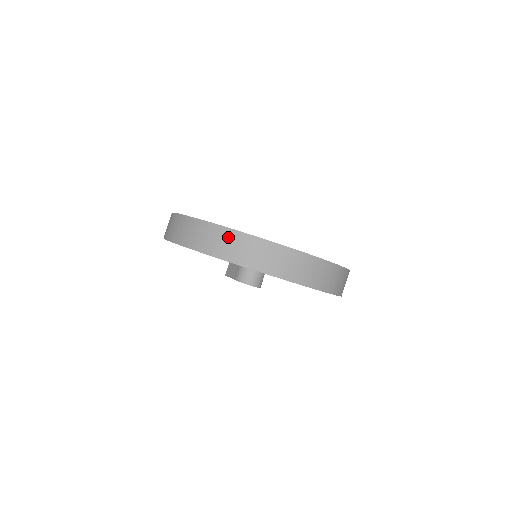
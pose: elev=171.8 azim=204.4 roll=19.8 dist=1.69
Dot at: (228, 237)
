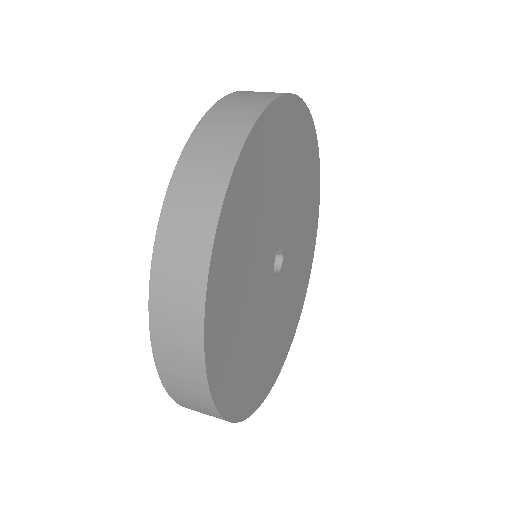
Dot at: (188, 322)
